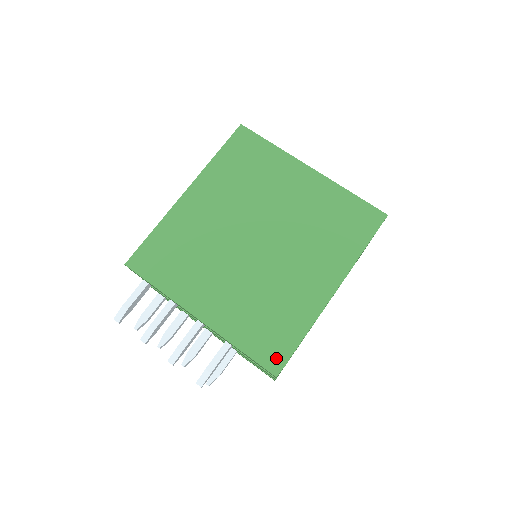
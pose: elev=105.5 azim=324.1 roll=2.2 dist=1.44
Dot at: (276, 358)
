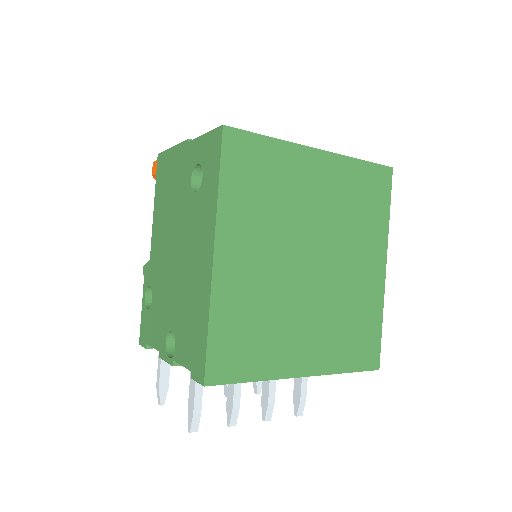
Dot at: (373, 356)
